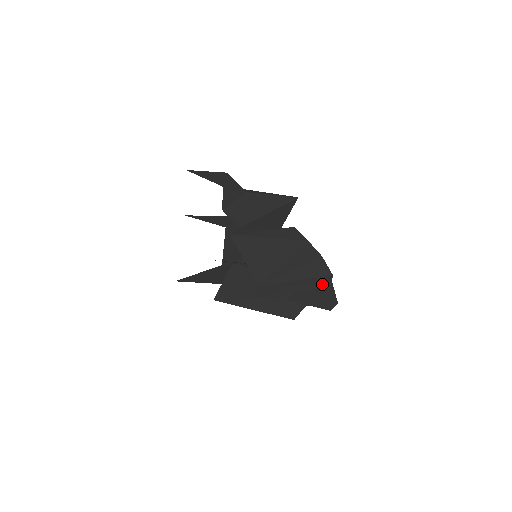
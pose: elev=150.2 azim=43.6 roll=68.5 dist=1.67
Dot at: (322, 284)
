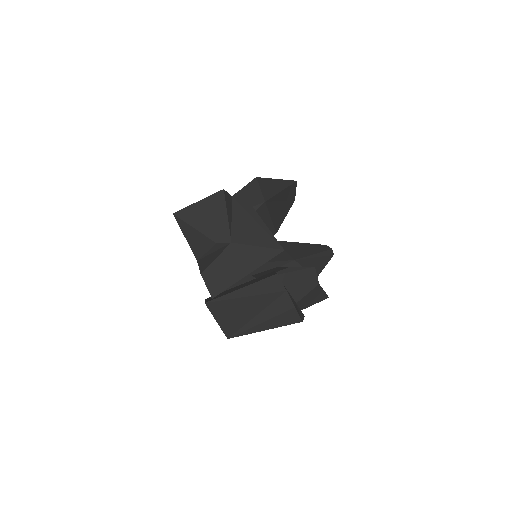
Dot at: occluded
